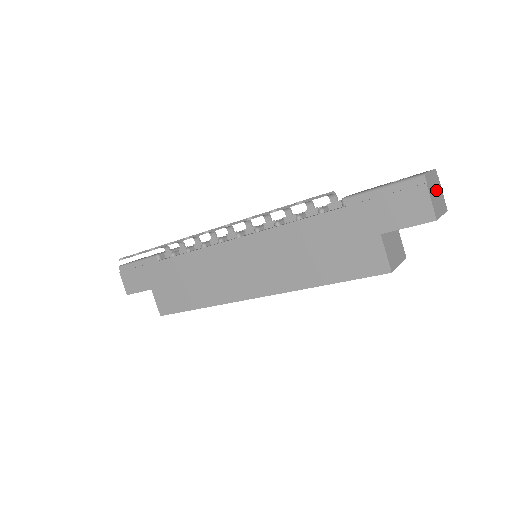
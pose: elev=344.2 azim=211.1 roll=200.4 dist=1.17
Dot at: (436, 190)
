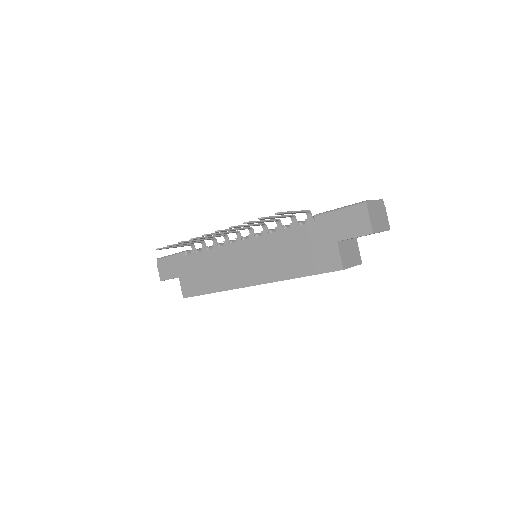
Dot at: (379, 214)
